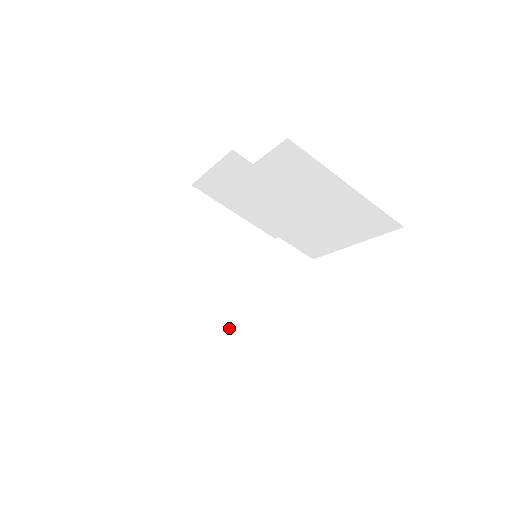
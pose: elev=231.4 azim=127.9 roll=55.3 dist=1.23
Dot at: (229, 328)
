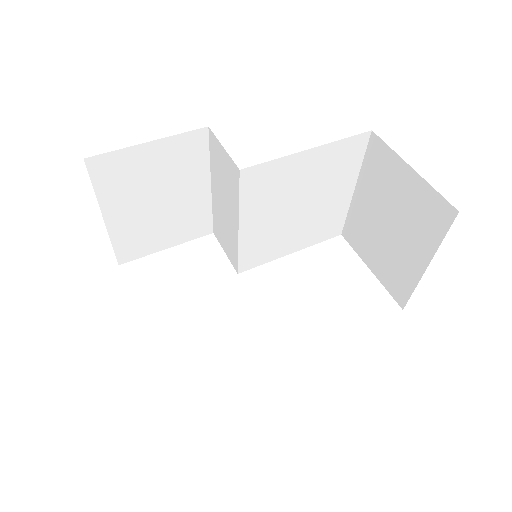
Dot at: occluded
